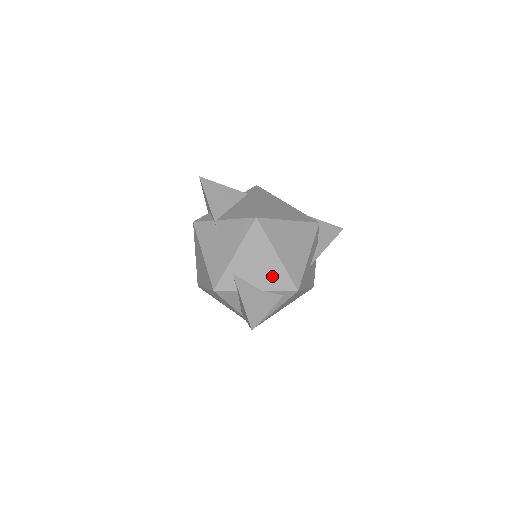
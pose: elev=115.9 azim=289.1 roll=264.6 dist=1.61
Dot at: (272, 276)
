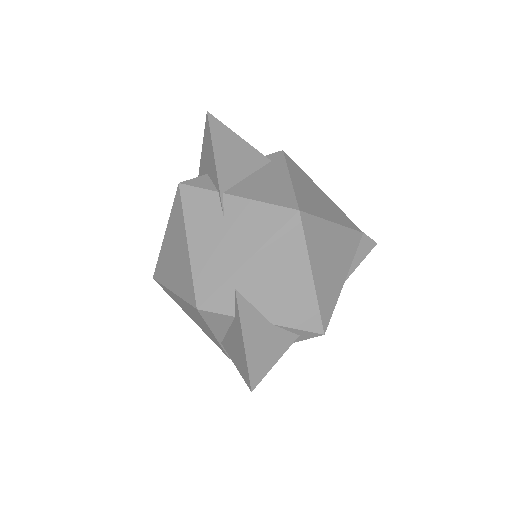
Dot at: (294, 305)
